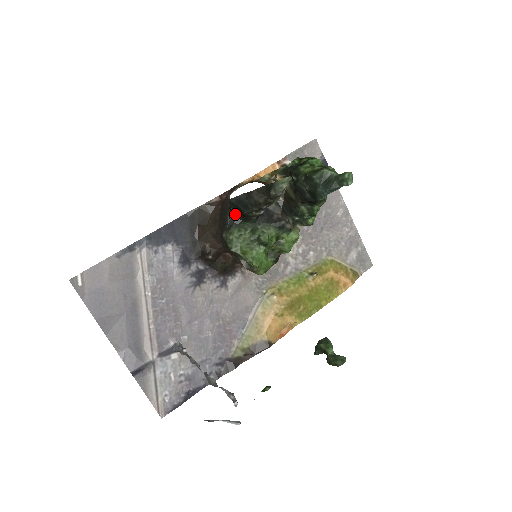
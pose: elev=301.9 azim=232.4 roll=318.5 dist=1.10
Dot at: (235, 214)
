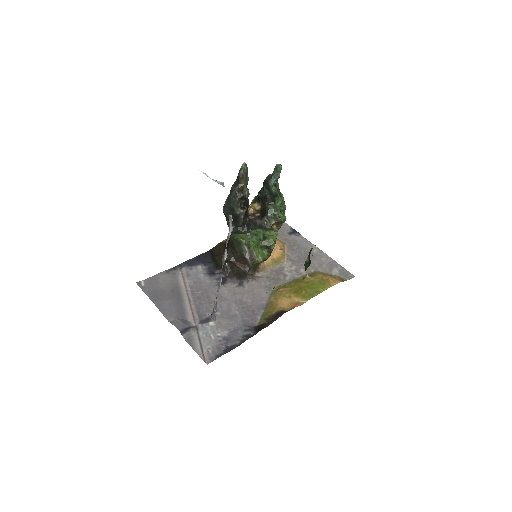
Dot at: (234, 228)
